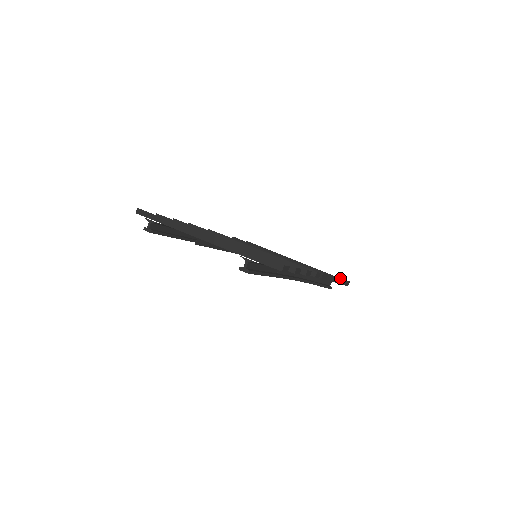
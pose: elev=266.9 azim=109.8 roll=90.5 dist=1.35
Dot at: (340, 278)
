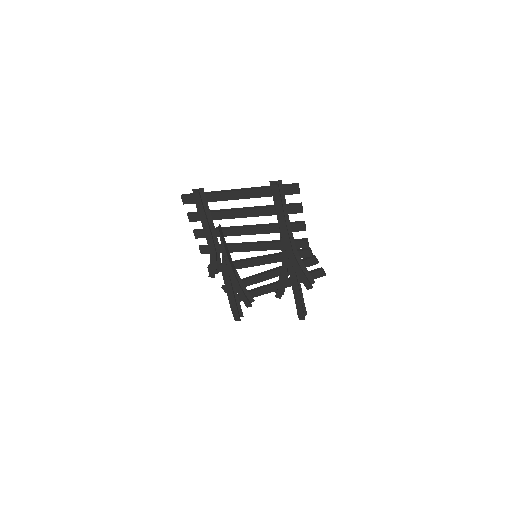
Dot at: (319, 268)
